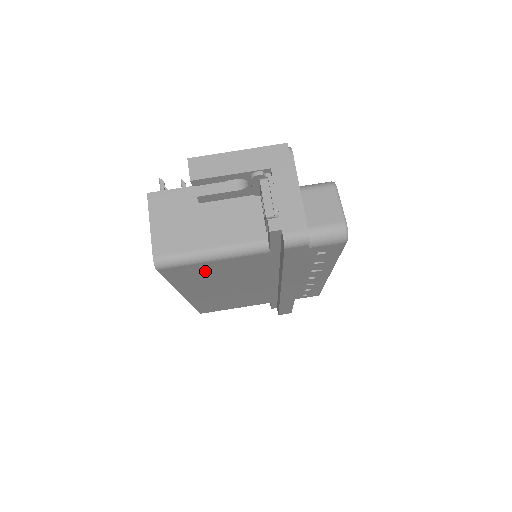
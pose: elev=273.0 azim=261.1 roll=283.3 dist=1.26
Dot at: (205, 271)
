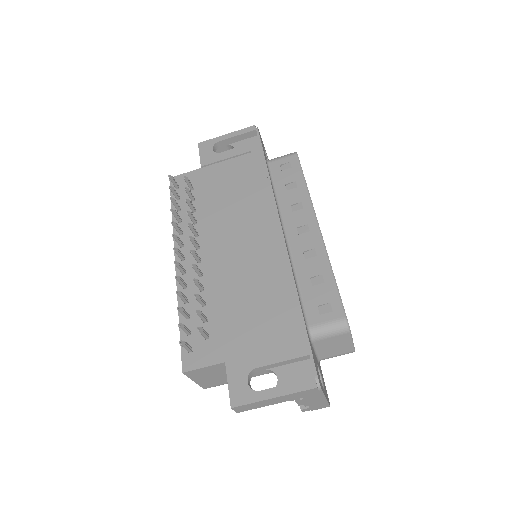
Dot at: occluded
